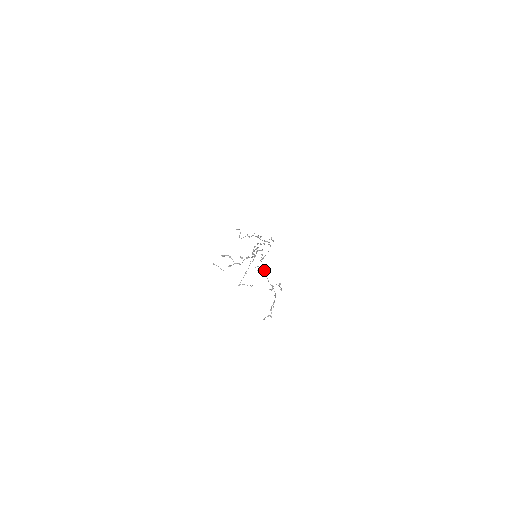
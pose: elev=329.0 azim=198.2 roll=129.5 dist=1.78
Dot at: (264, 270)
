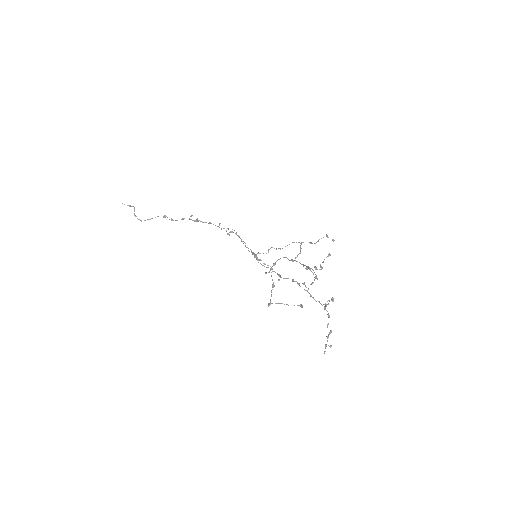
Dot at: (284, 278)
